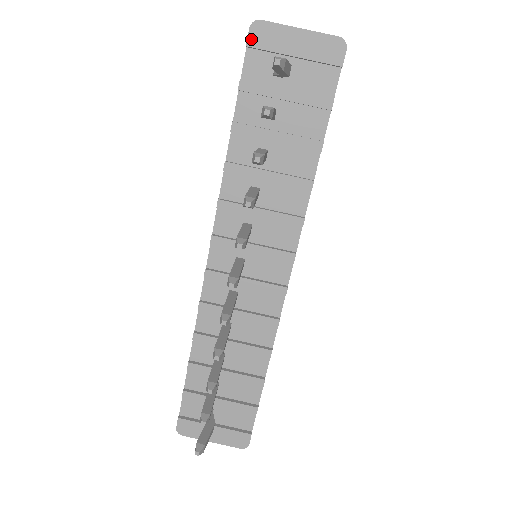
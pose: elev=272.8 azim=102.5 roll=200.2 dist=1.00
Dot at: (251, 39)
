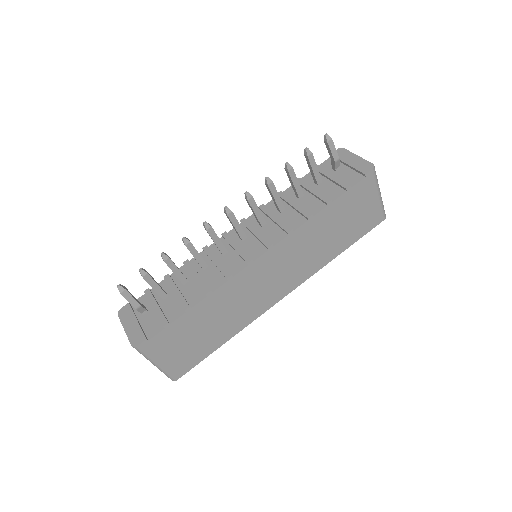
Dot at: occluded
